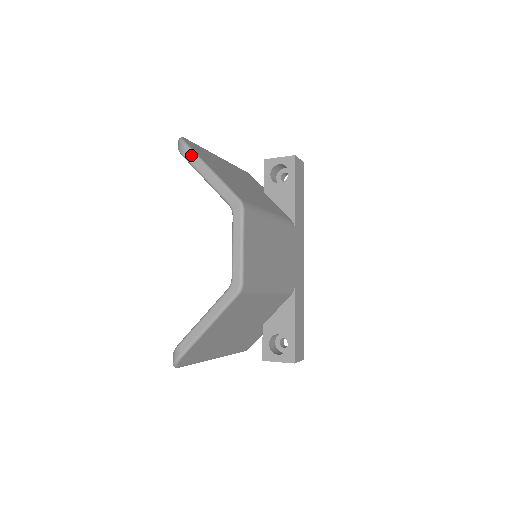
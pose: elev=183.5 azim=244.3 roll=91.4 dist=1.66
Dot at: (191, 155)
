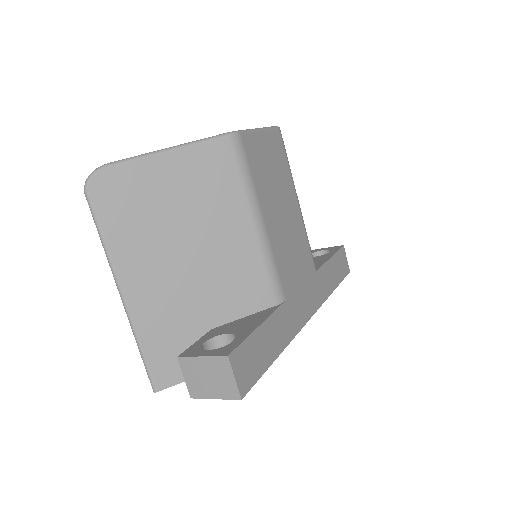
Dot at: occluded
